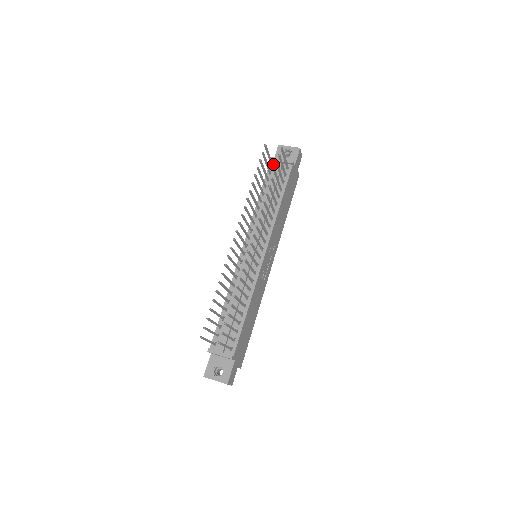
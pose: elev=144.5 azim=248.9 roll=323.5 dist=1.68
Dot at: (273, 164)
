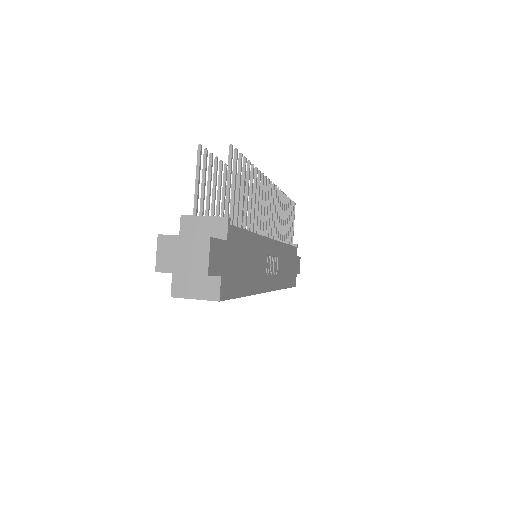
Dot at: occluded
